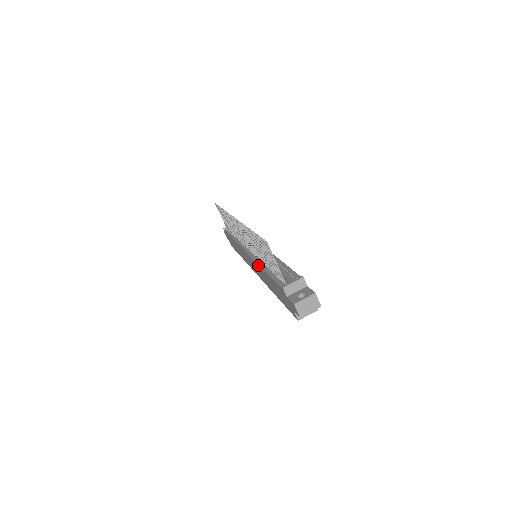
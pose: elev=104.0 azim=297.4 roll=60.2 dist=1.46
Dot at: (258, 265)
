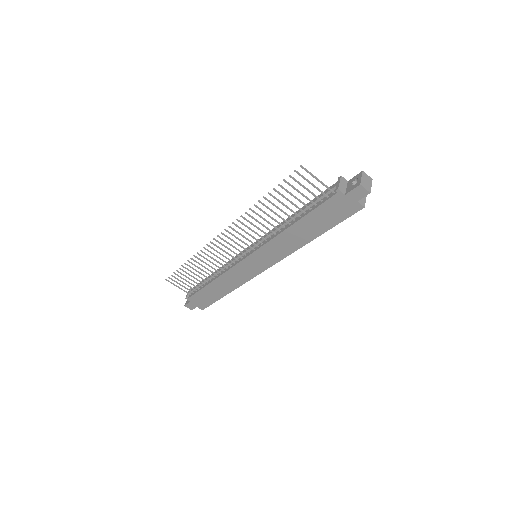
Dot at: (279, 235)
